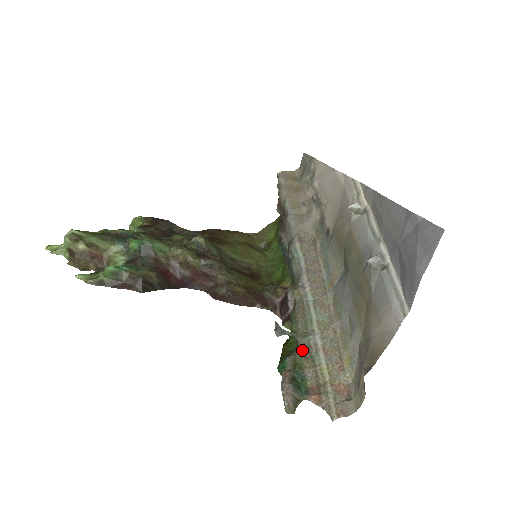
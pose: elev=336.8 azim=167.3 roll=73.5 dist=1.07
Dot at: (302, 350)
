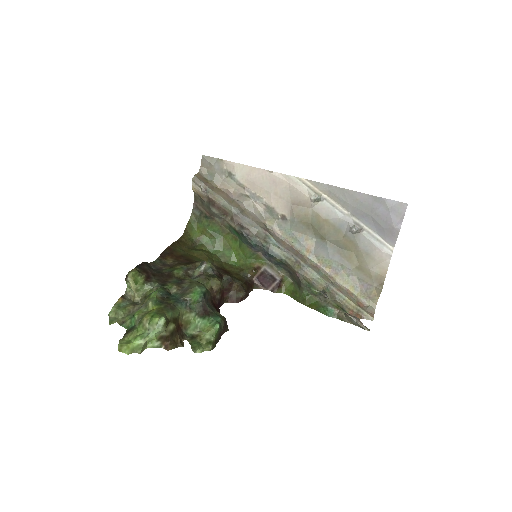
Dot at: (330, 298)
